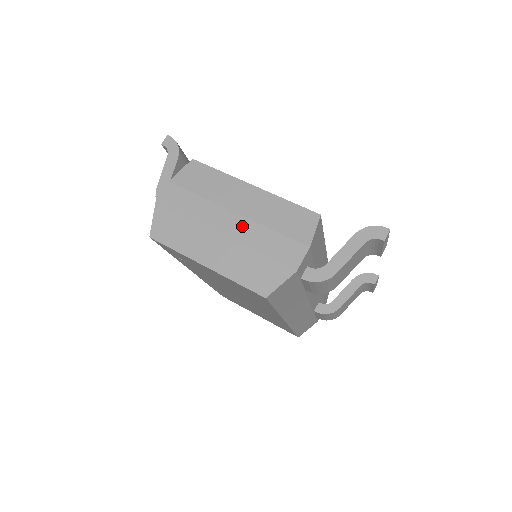
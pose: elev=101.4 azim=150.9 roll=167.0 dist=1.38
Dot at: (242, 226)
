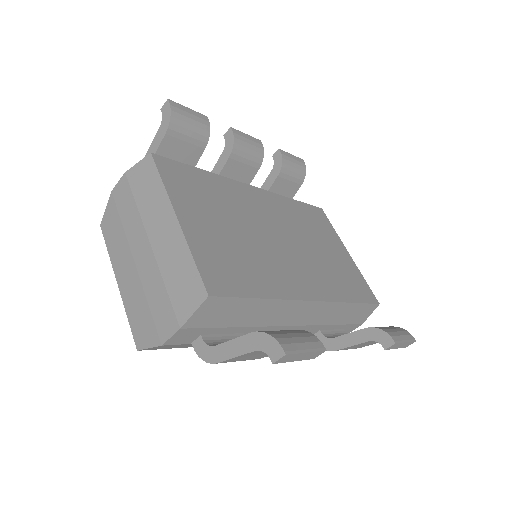
Dot at: (148, 262)
